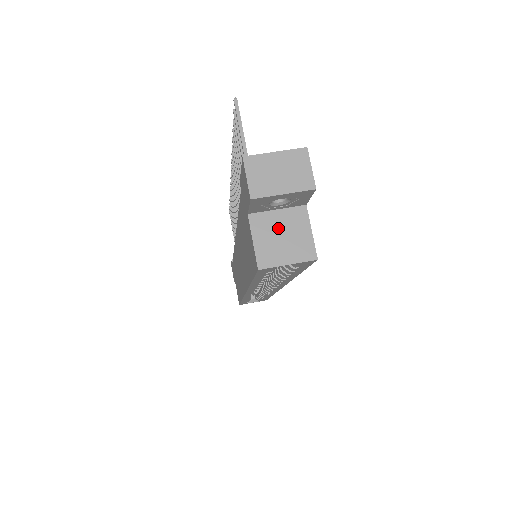
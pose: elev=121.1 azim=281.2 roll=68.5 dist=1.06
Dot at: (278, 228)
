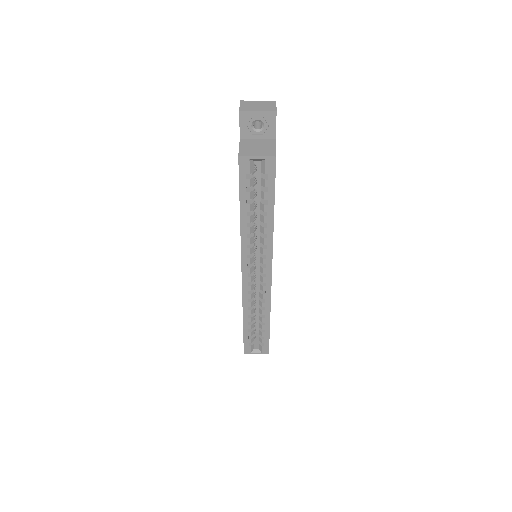
Dot at: (256, 144)
